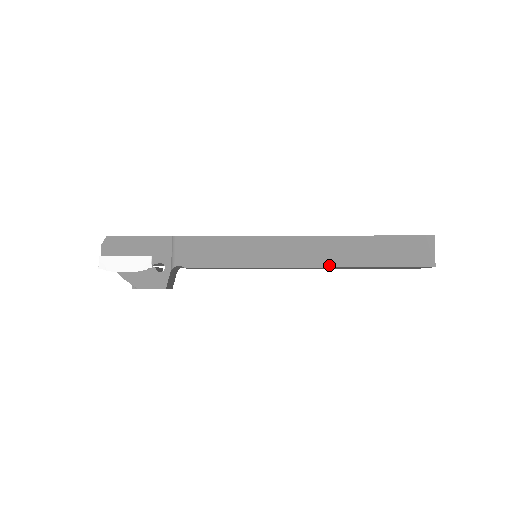
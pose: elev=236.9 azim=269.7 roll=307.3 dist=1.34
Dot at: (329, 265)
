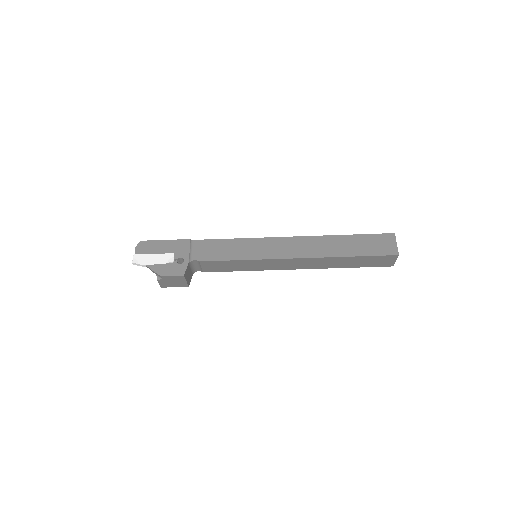
Dot at: (314, 256)
